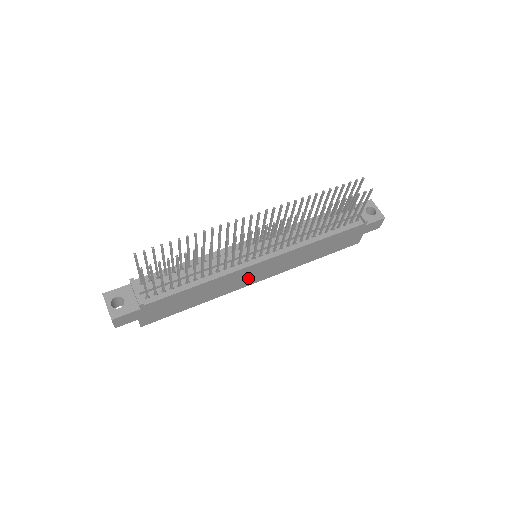
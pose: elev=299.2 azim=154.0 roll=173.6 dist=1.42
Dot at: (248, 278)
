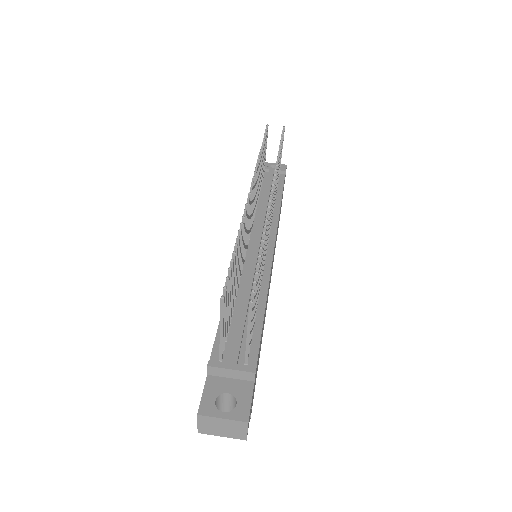
Dot at: occluded
